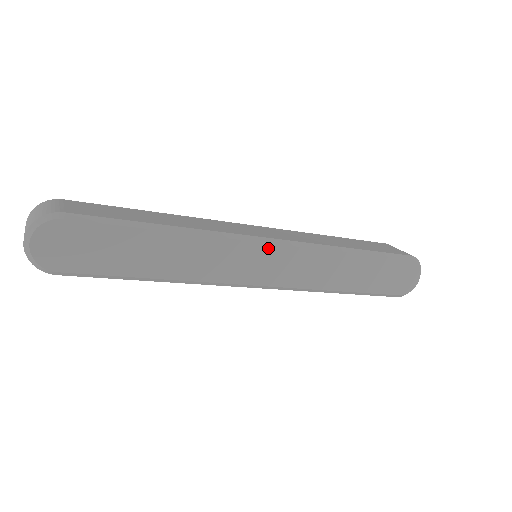
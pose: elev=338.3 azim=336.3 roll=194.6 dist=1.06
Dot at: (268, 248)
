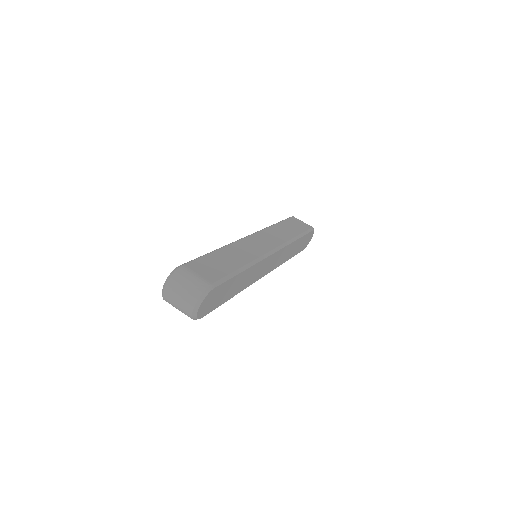
Dot at: (273, 255)
